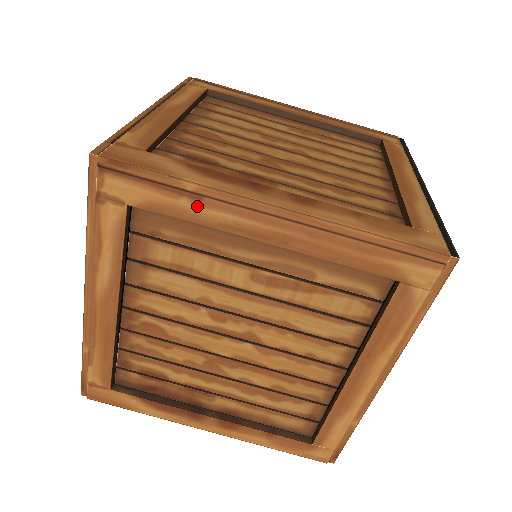
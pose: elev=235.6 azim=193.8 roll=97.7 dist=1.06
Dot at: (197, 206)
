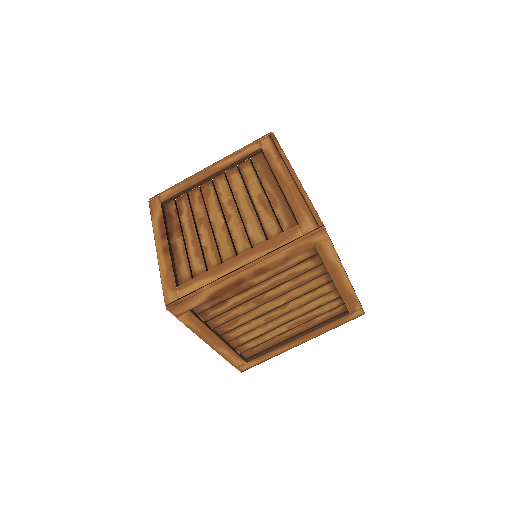
Dot at: (277, 160)
